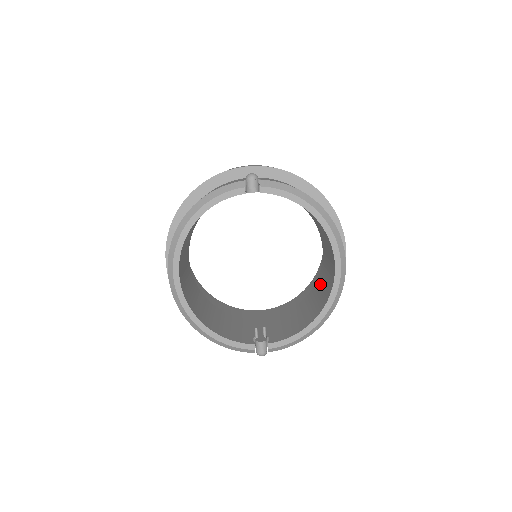
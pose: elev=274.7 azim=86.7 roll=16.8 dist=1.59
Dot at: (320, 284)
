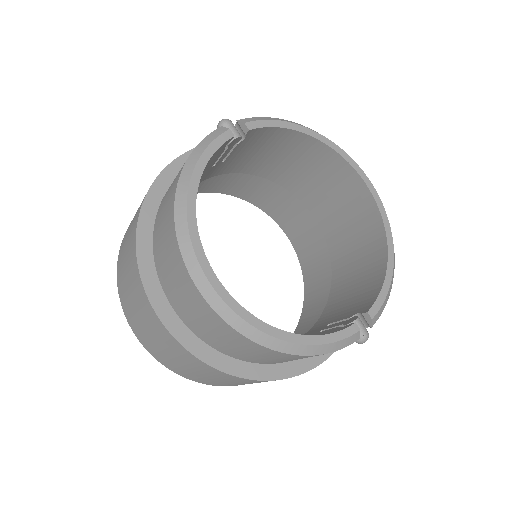
Dot at: (343, 243)
